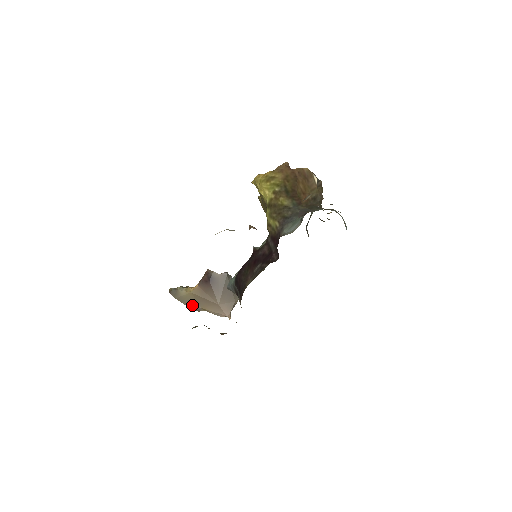
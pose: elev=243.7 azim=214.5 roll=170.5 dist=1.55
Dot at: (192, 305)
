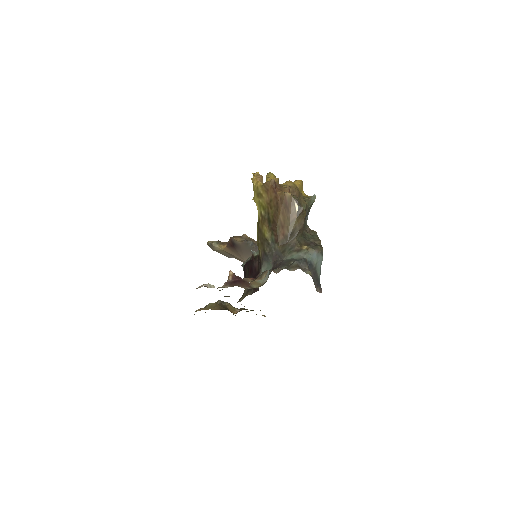
Dot at: (227, 255)
